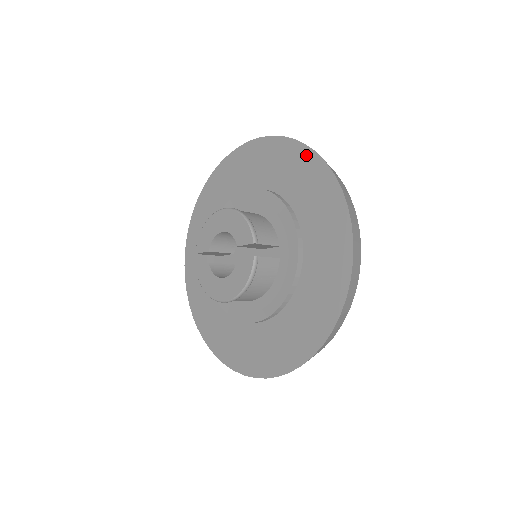
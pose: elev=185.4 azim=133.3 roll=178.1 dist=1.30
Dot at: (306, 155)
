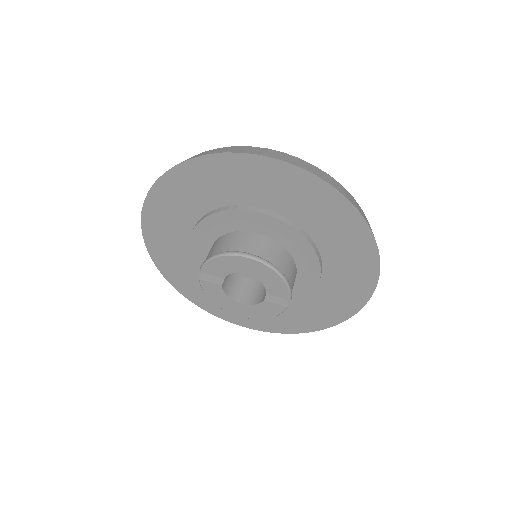
Dot at: (356, 221)
